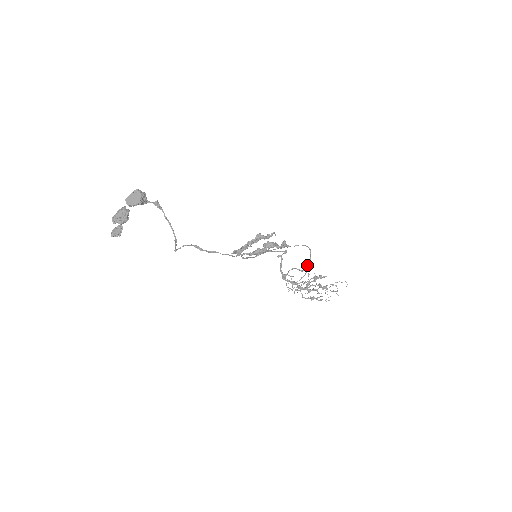
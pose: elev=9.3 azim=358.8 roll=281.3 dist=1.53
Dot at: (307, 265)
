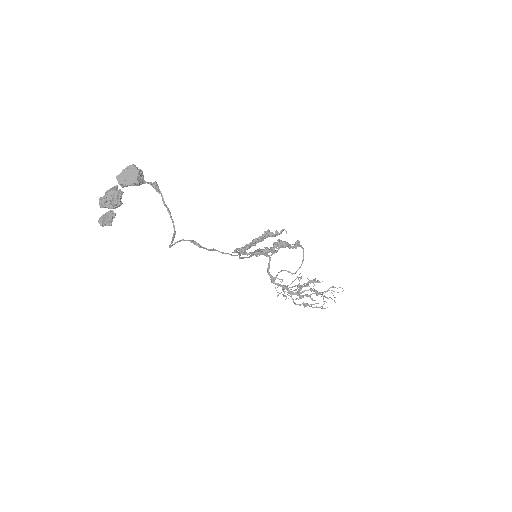
Dot at: (299, 267)
